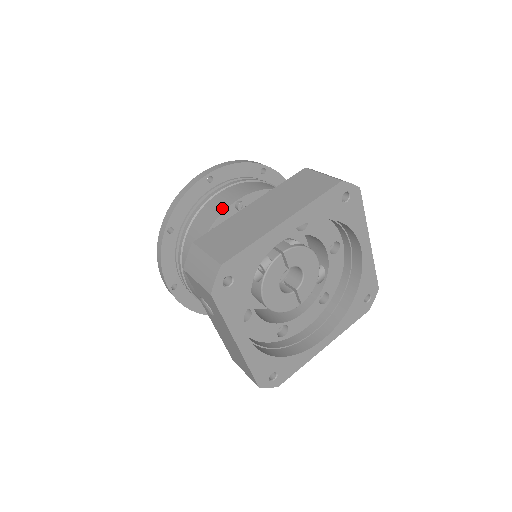
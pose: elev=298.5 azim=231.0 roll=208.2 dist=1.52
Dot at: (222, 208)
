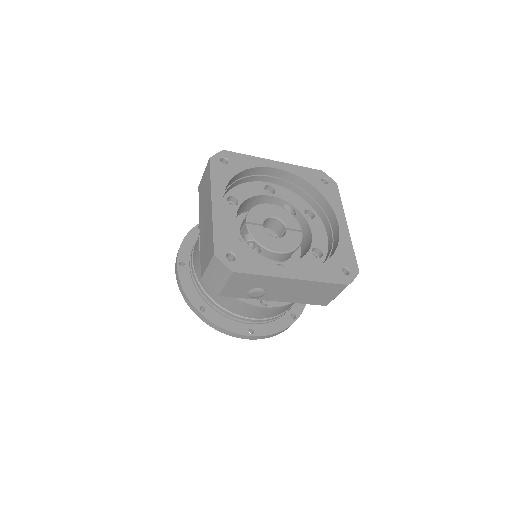
Dot at: (199, 258)
